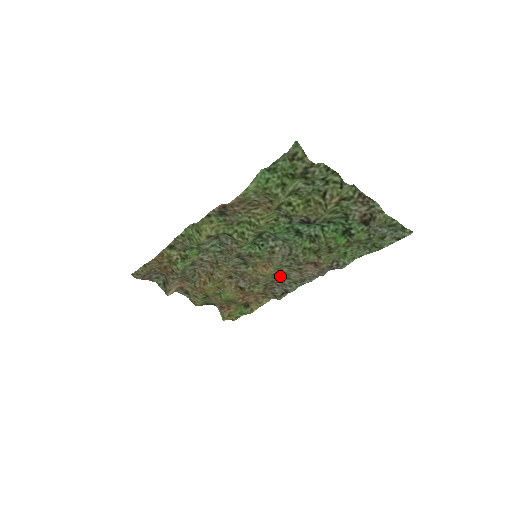
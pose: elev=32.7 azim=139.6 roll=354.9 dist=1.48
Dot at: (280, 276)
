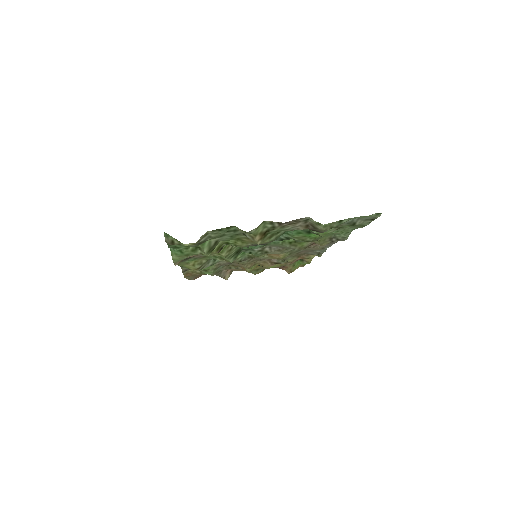
Dot at: (299, 250)
